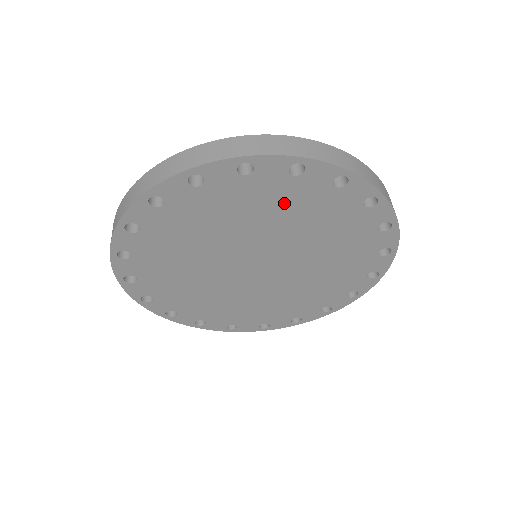
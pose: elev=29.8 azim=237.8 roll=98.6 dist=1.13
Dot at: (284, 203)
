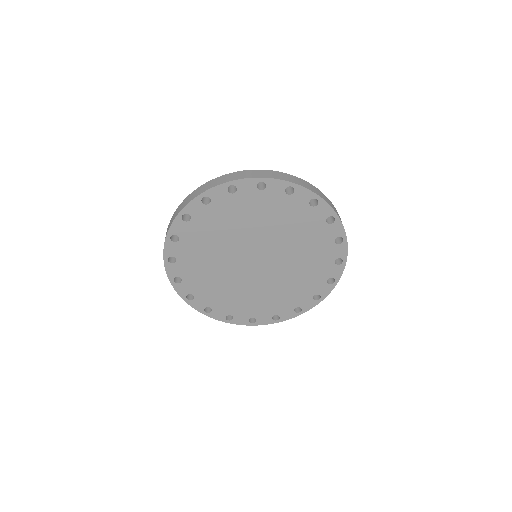
Dot at: (241, 212)
